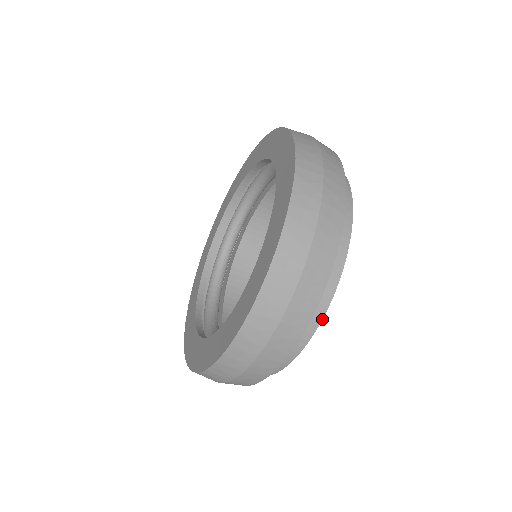
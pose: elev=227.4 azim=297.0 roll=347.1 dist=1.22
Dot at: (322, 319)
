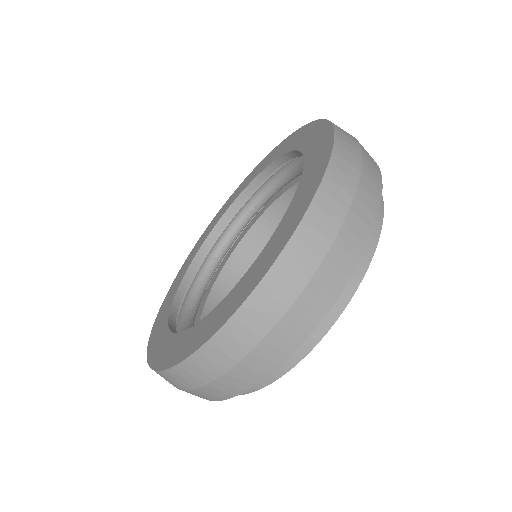
Dot at: occluded
